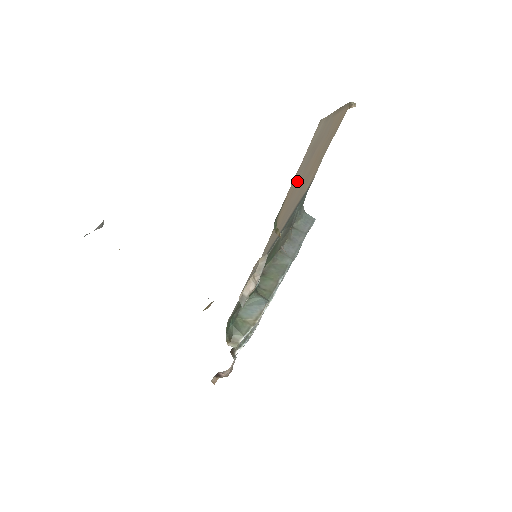
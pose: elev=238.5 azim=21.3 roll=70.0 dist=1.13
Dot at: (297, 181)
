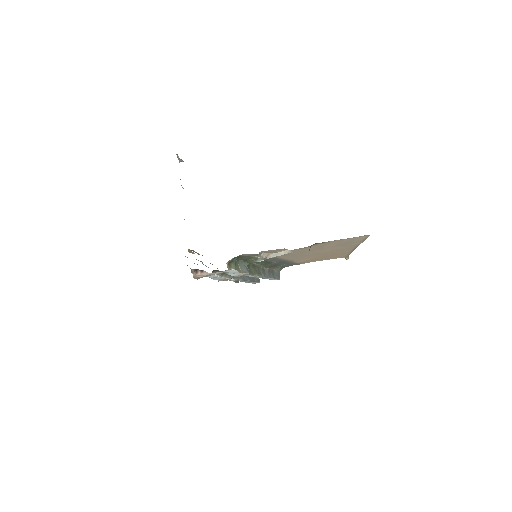
Dot at: (330, 245)
